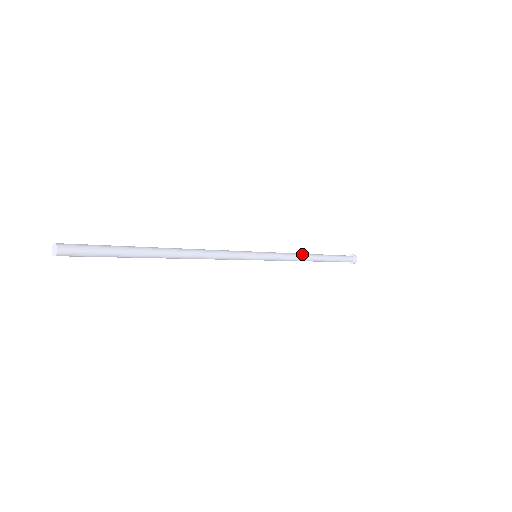
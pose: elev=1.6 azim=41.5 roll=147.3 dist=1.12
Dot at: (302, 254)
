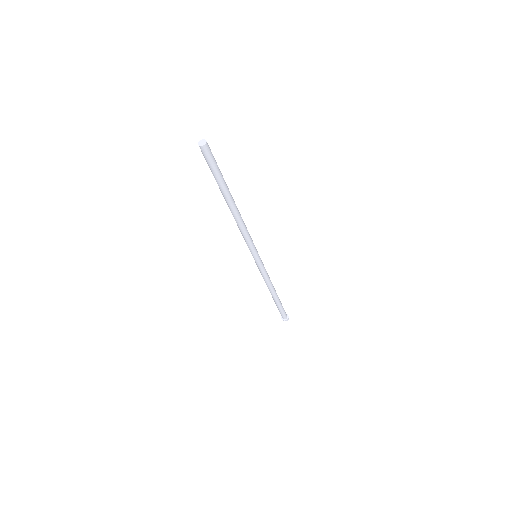
Dot at: (271, 282)
